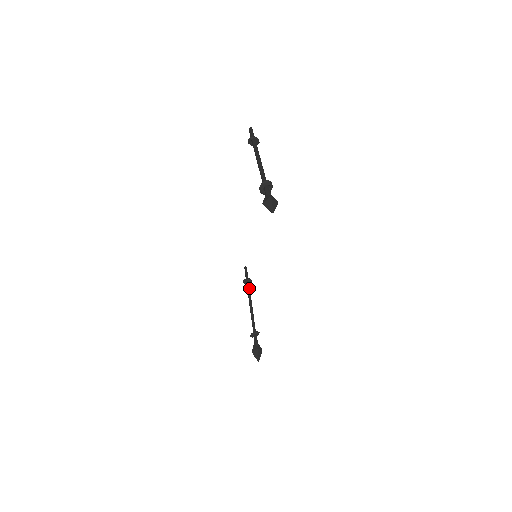
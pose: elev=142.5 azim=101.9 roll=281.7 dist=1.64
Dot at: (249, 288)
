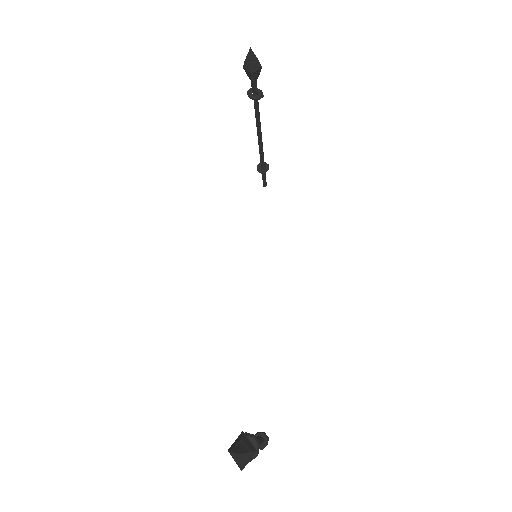
Dot at: (260, 437)
